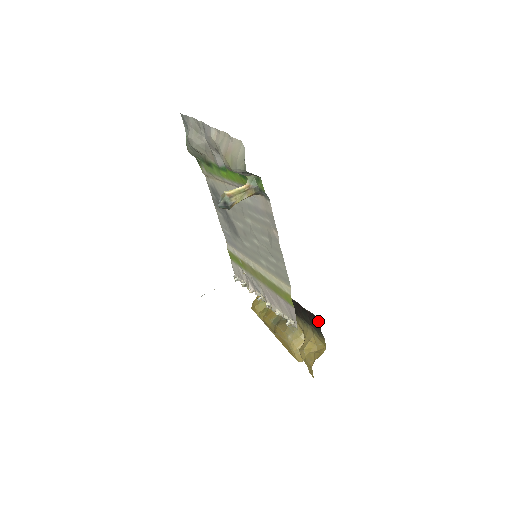
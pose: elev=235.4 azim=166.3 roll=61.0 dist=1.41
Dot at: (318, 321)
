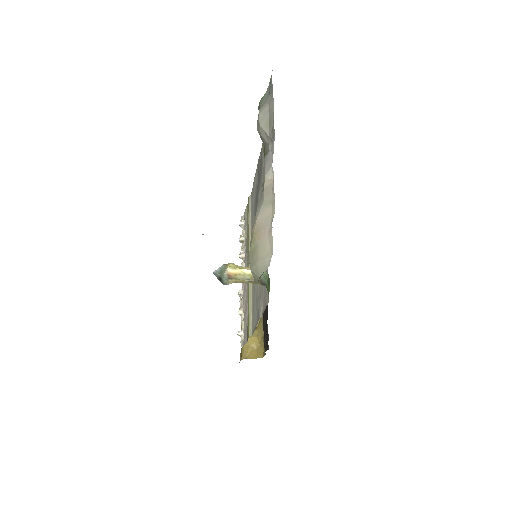
Dot at: (267, 347)
